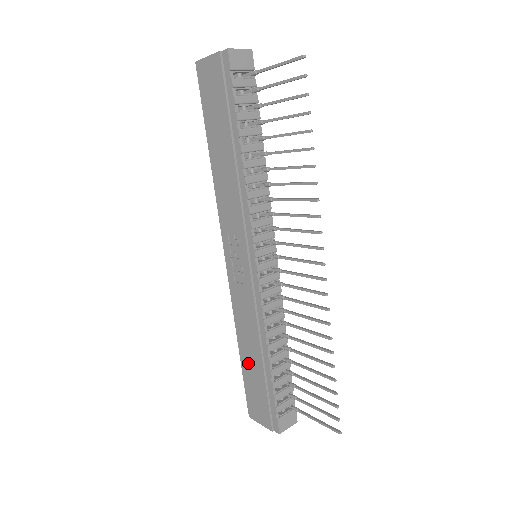
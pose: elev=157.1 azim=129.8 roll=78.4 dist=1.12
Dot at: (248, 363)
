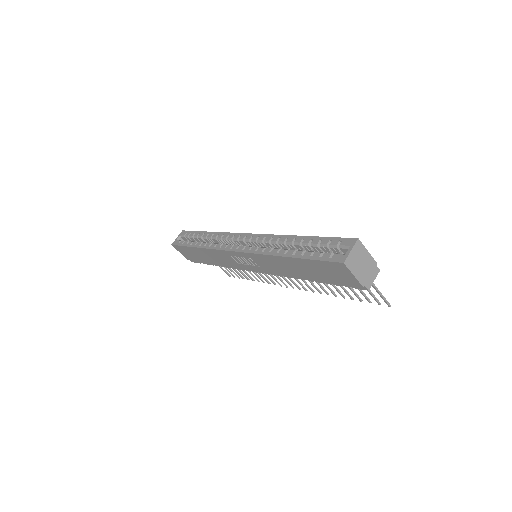
Dot at: (199, 253)
